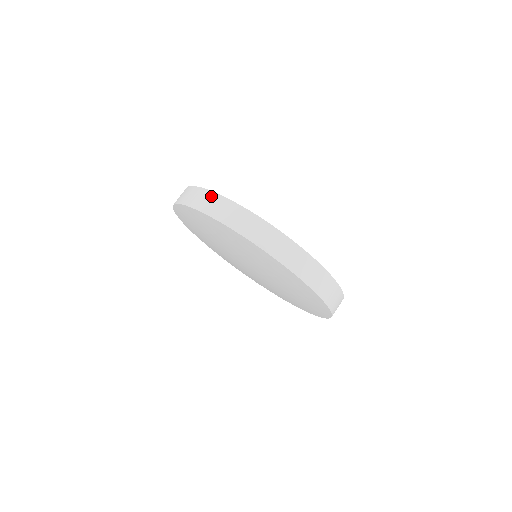
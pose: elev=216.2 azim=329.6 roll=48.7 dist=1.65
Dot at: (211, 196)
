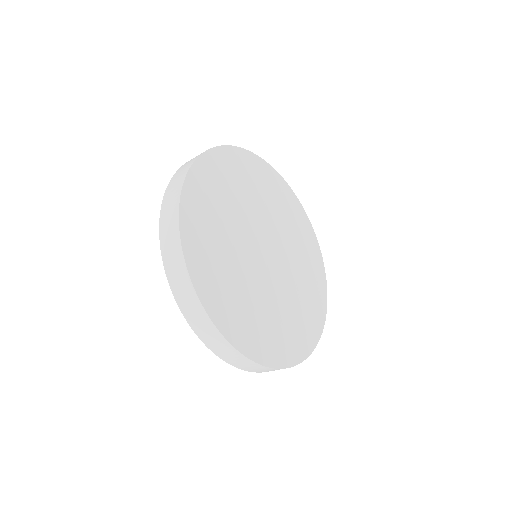
Dot at: (174, 213)
